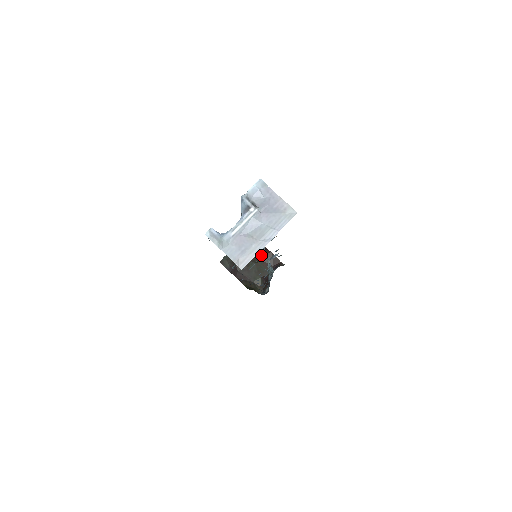
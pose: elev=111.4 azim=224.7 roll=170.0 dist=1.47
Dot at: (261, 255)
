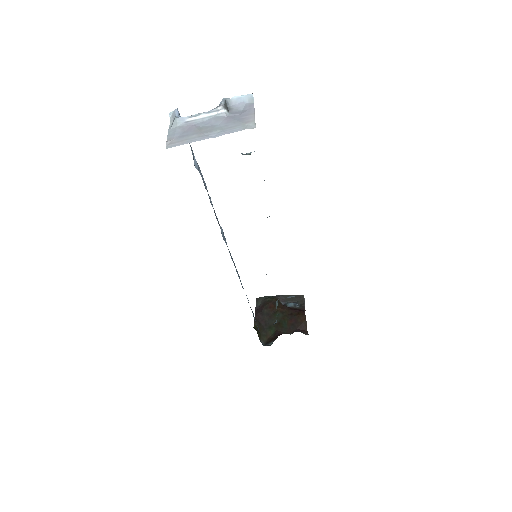
Dot at: (294, 312)
